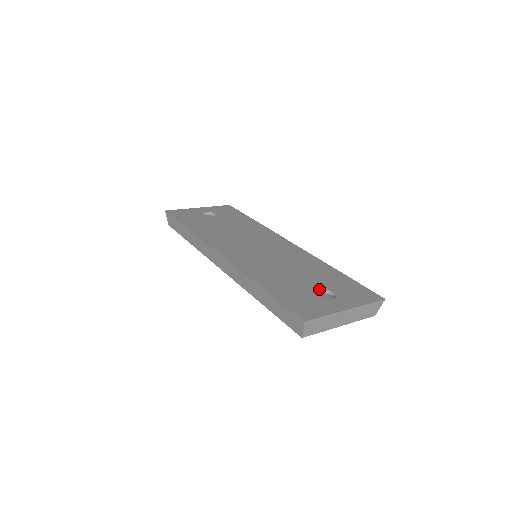
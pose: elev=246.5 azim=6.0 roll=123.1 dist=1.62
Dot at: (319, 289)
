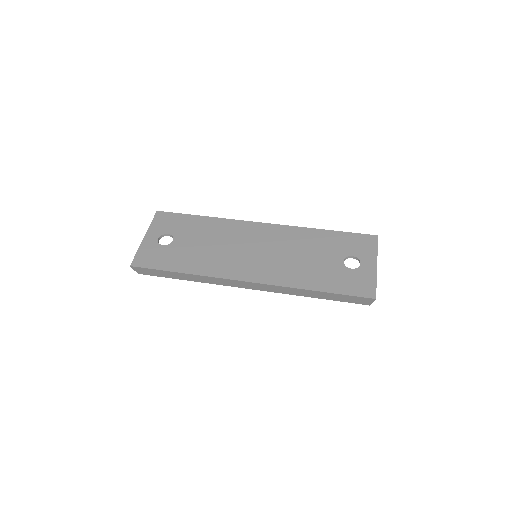
Dot at: (343, 261)
